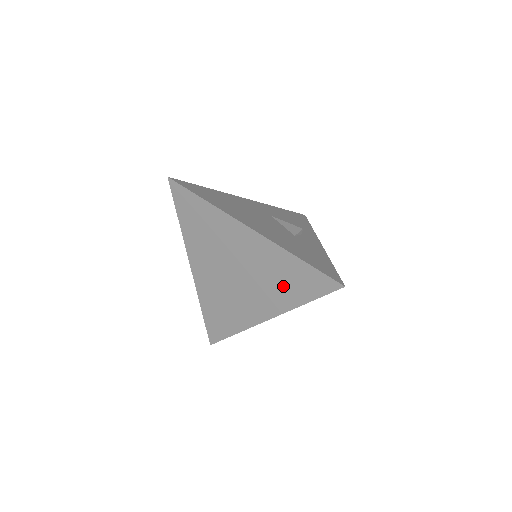
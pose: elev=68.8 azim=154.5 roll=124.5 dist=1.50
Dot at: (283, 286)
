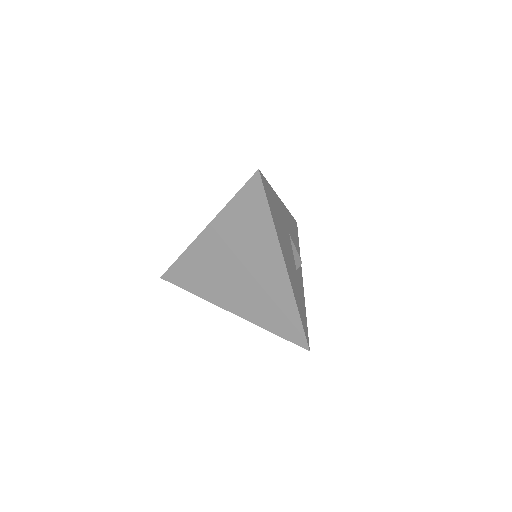
Dot at: (267, 311)
